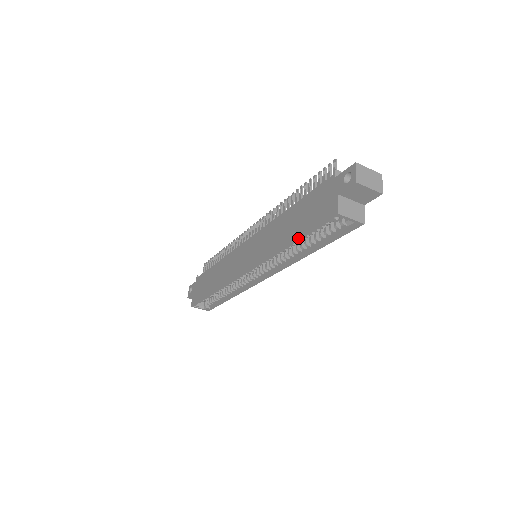
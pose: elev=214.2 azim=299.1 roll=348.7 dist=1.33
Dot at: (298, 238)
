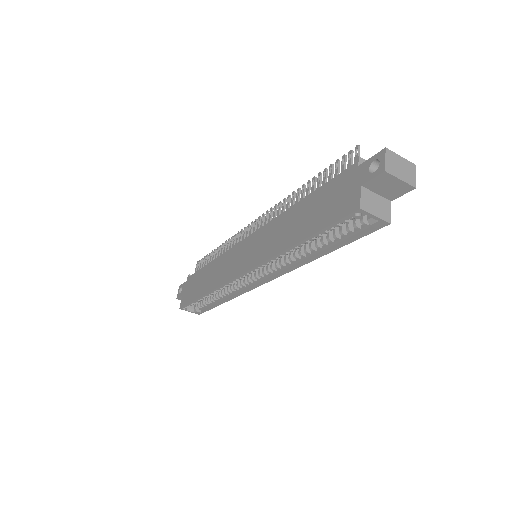
Dot at: (308, 237)
